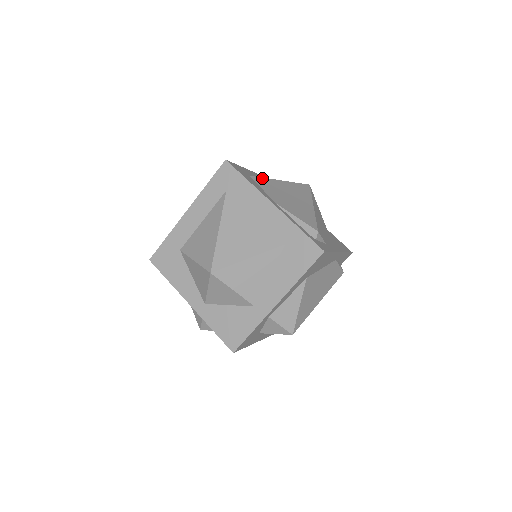
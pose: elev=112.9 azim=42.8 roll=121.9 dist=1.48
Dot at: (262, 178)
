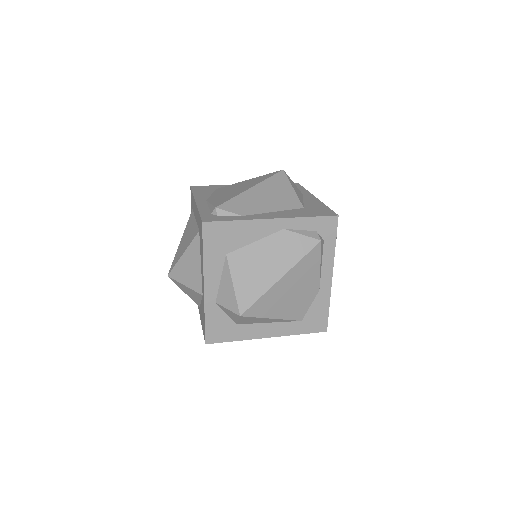
Dot at: (227, 186)
